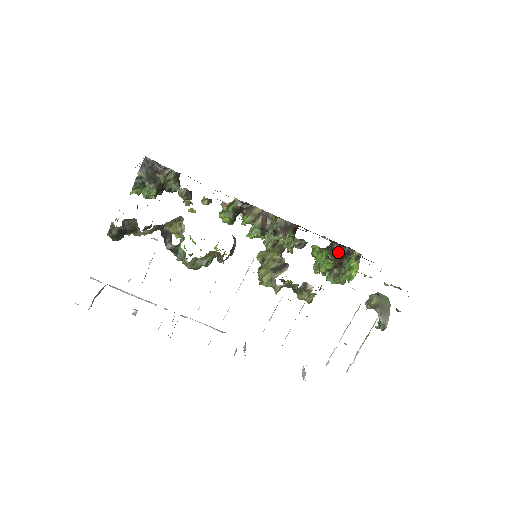
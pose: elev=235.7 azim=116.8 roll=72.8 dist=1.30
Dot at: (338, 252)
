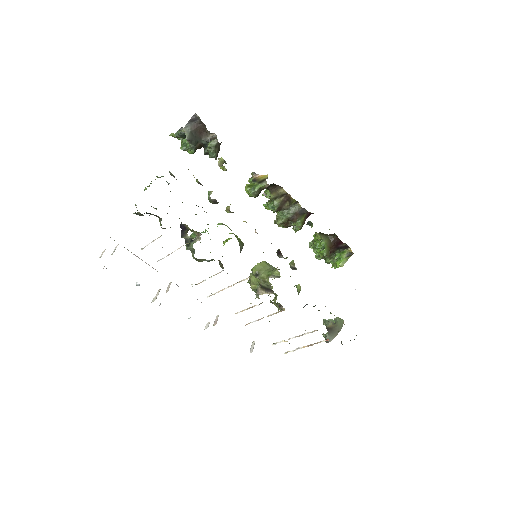
Dot at: (336, 244)
